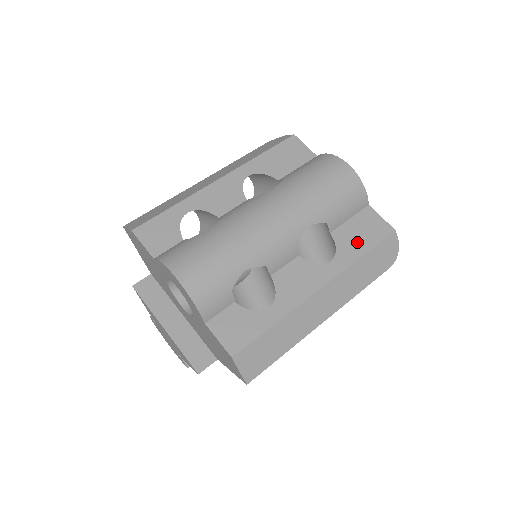
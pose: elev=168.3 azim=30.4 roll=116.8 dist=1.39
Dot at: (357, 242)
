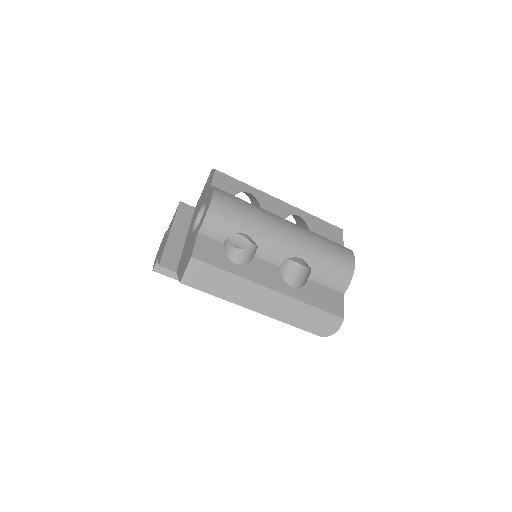
Dot at: (317, 298)
